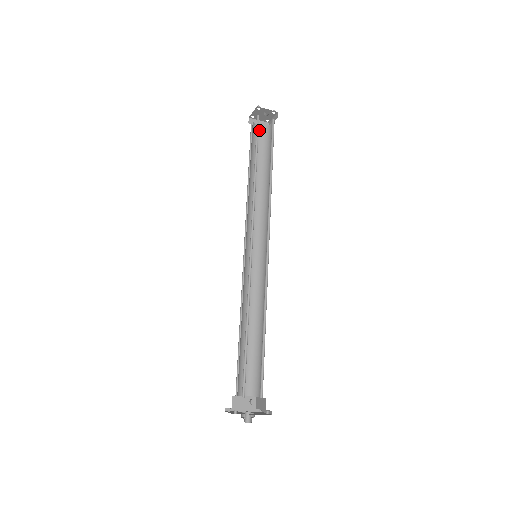
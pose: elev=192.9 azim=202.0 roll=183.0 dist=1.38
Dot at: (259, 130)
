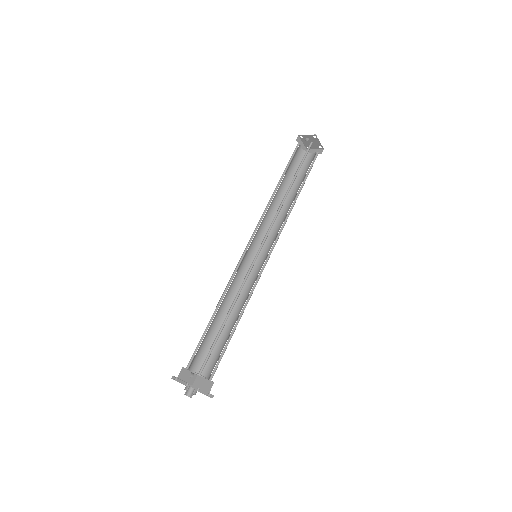
Dot at: (311, 157)
